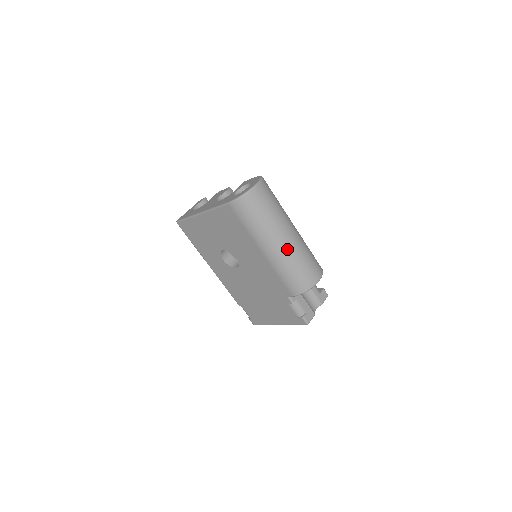
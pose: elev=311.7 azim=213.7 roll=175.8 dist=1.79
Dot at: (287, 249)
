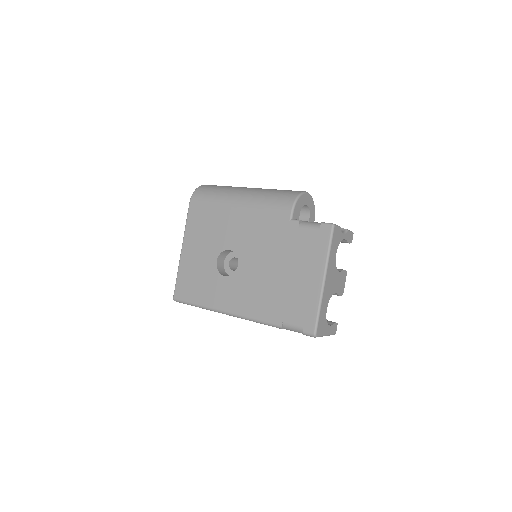
Dot at: (256, 189)
